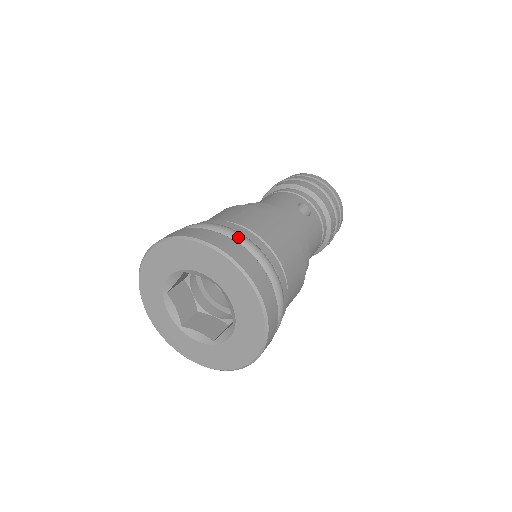
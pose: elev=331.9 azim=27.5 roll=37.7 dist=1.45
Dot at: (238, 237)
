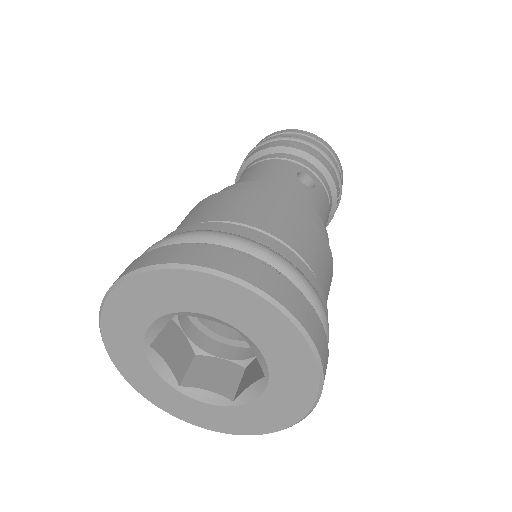
Dot at: (252, 247)
